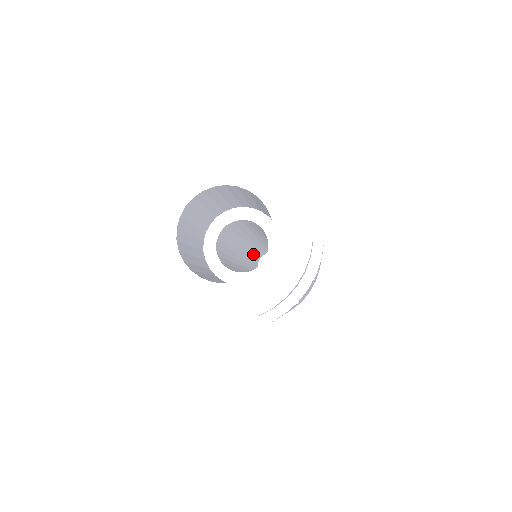
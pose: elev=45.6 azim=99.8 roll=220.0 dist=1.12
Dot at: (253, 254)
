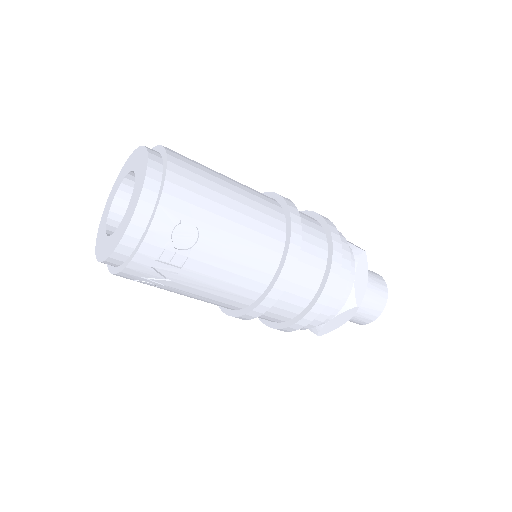
Dot at: occluded
